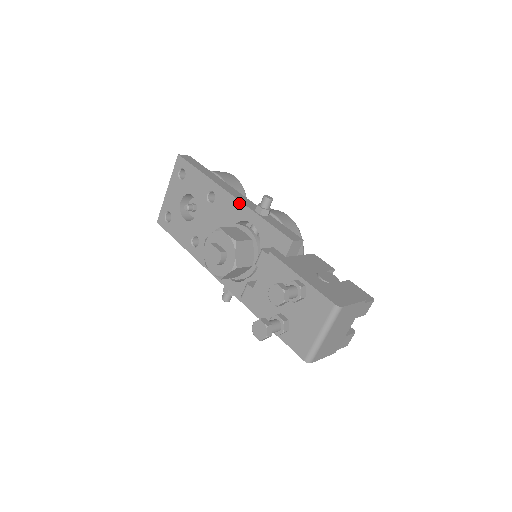
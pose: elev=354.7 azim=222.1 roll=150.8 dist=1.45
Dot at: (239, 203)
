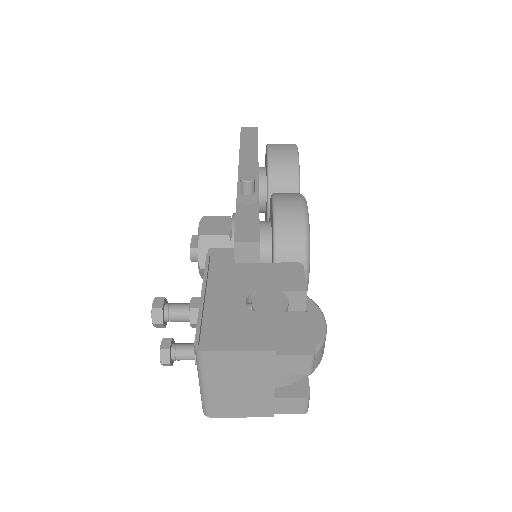
Dot at: (237, 186)
